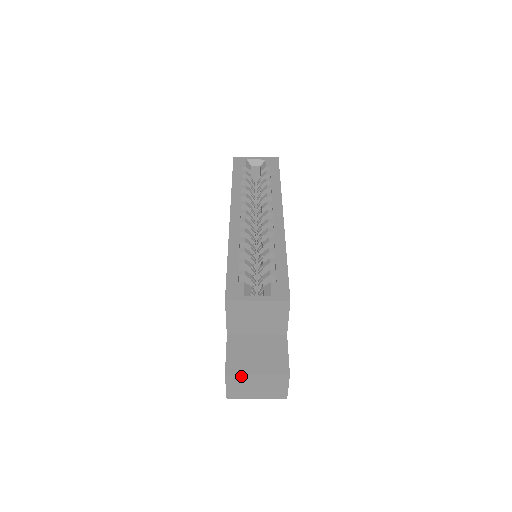
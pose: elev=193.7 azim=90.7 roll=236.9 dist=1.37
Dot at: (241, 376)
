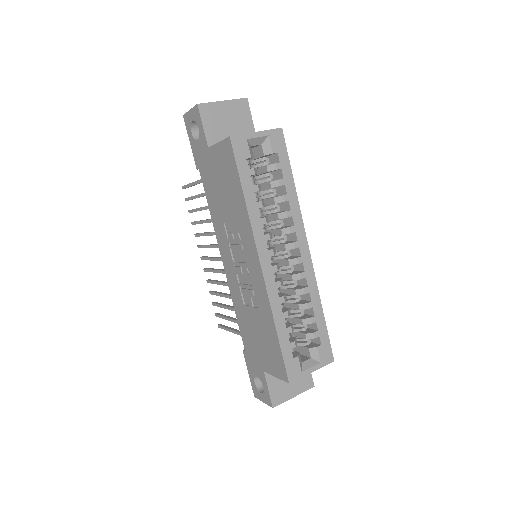
Dot at: (282, 402)
